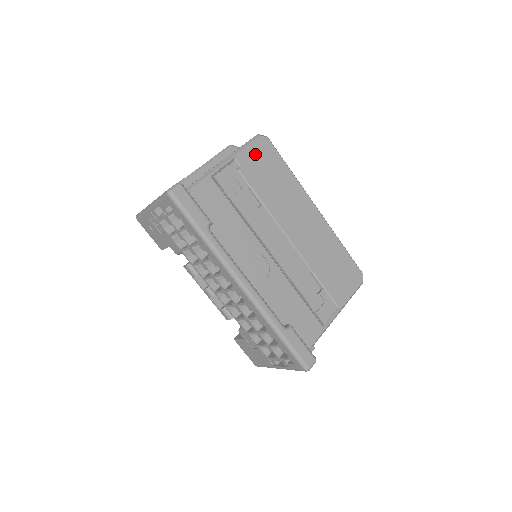
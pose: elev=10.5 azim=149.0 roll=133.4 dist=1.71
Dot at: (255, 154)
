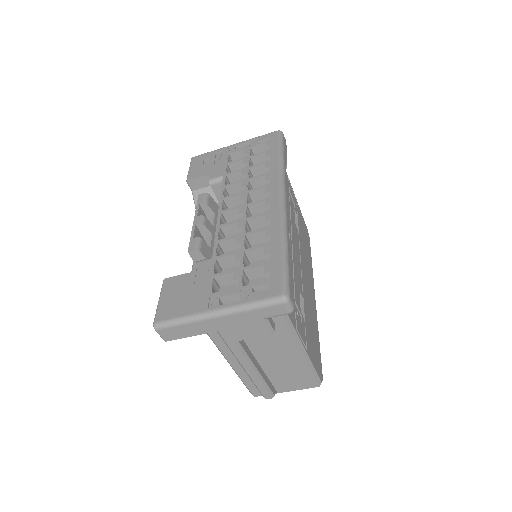
Dot at: (304, 224)
